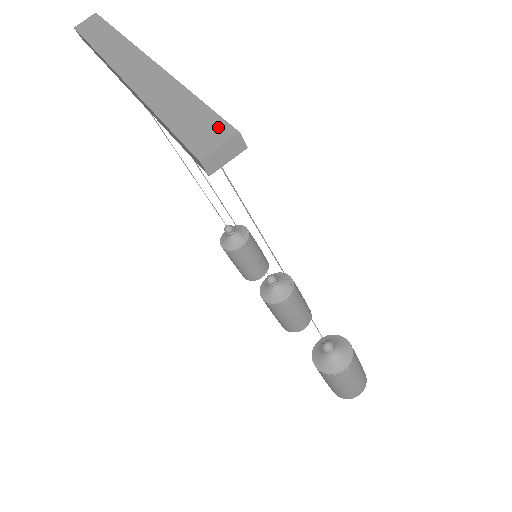
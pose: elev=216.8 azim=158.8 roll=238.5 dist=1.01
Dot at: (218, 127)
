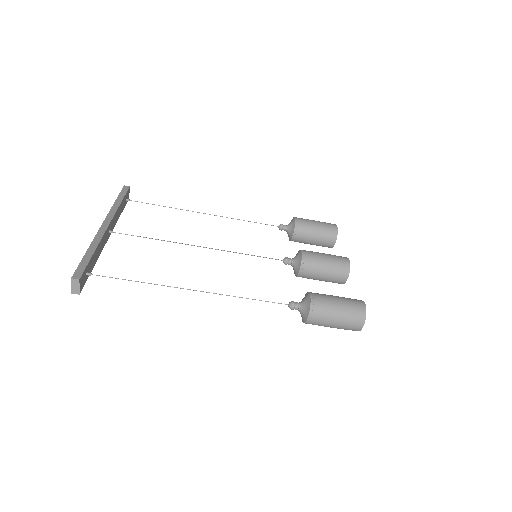
Dot at: (75, 275)
